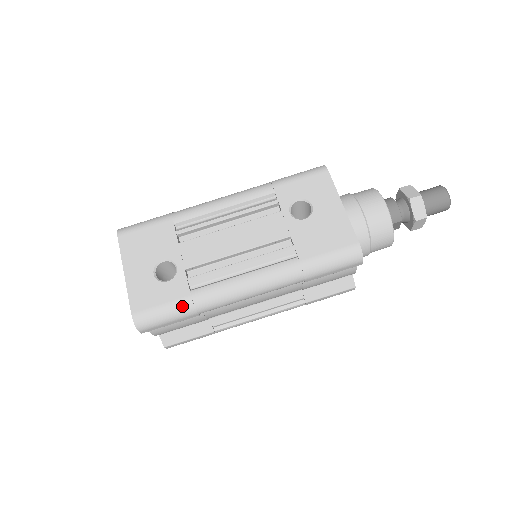
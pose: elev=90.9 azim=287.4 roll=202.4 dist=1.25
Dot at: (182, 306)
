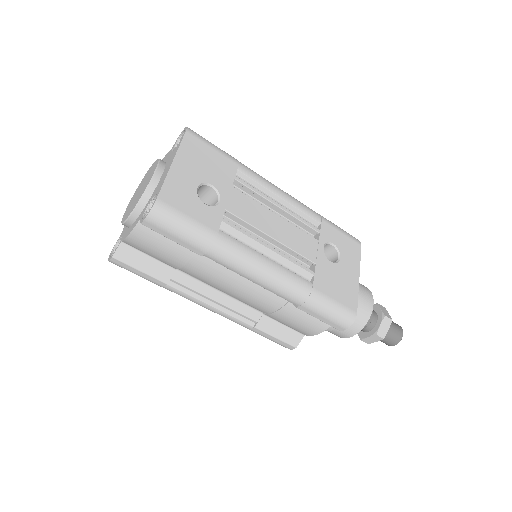
Dot at: (204, 234)
